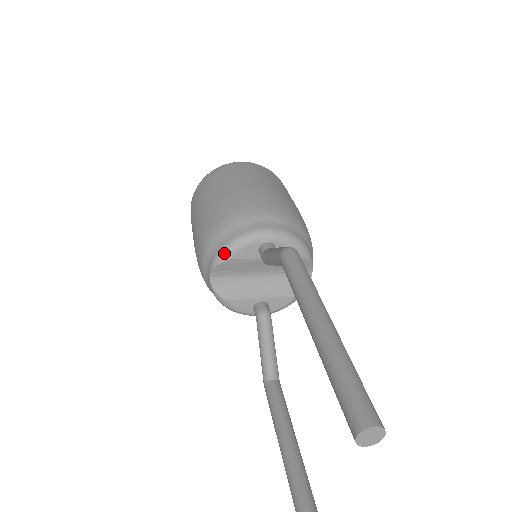
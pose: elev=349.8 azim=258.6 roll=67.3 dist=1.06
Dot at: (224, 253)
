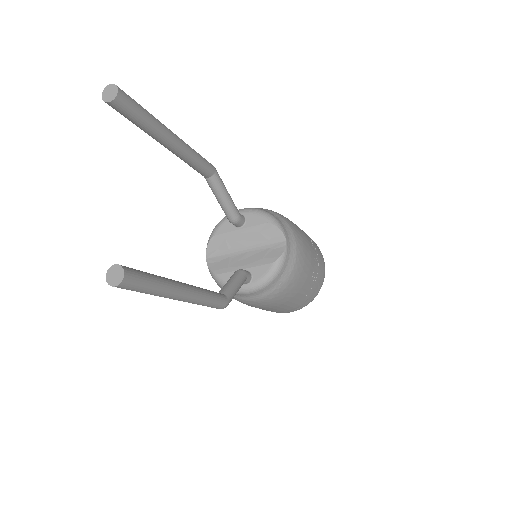
Dot at: (212, 233)
